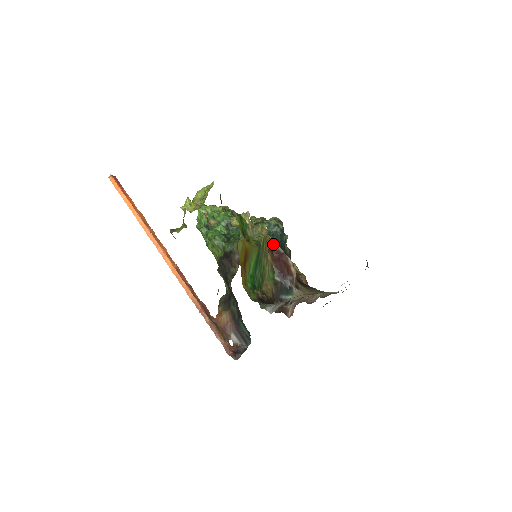
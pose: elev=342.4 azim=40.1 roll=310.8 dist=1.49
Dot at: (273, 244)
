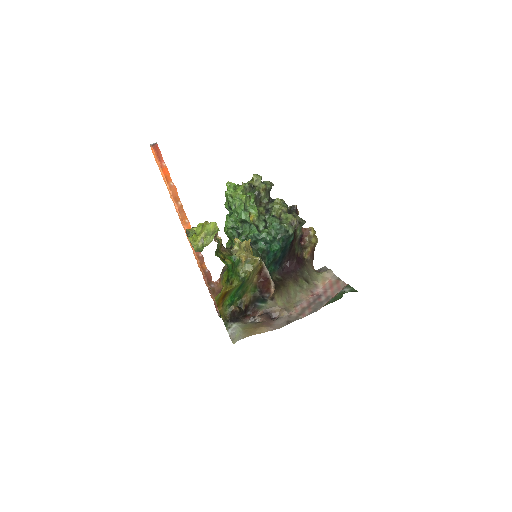
Dot at: (263, 268)
